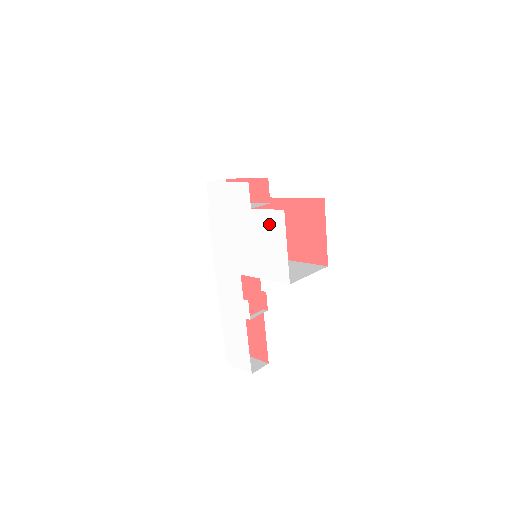
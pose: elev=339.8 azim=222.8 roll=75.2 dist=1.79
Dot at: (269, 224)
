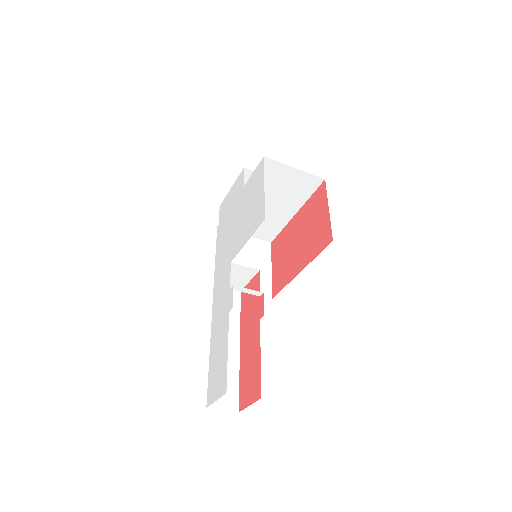
Dot at: (254, 183)
